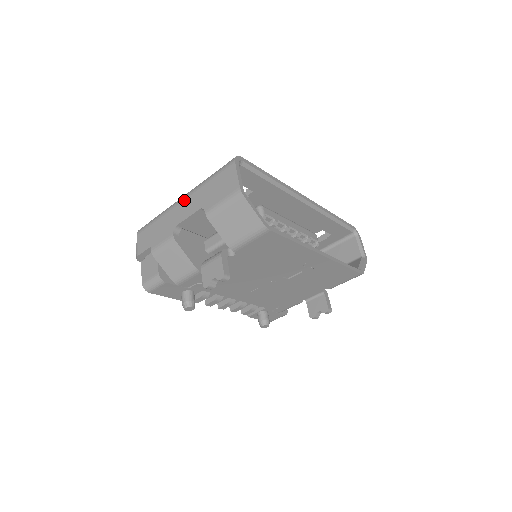
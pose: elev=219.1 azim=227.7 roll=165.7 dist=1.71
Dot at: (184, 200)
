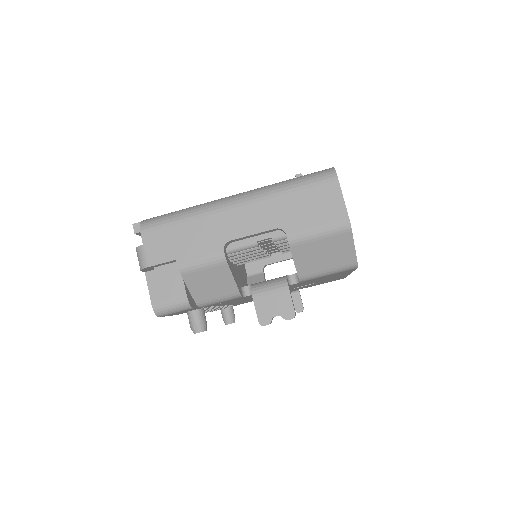
Dot at: (243, 206)
